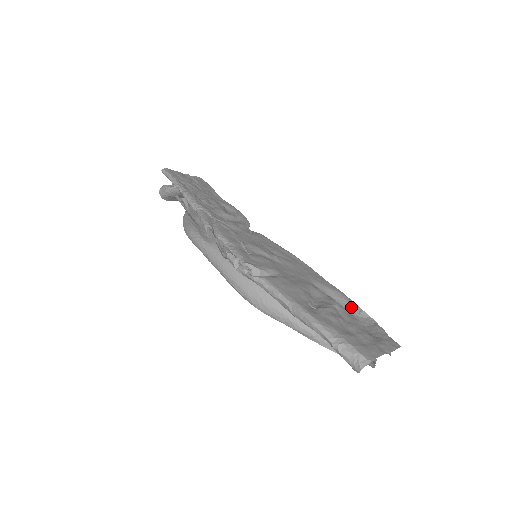
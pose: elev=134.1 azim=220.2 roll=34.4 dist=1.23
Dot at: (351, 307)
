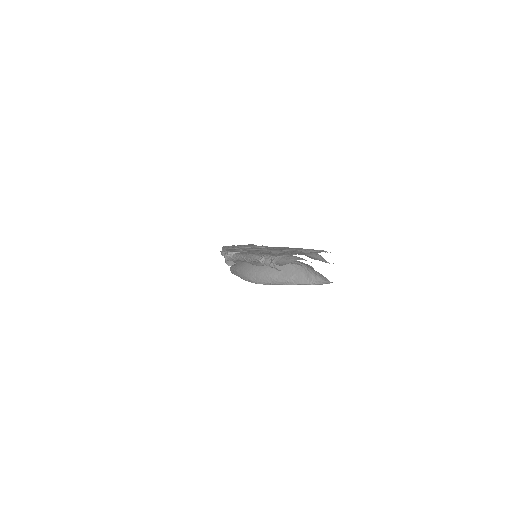
Dot at: occluded
